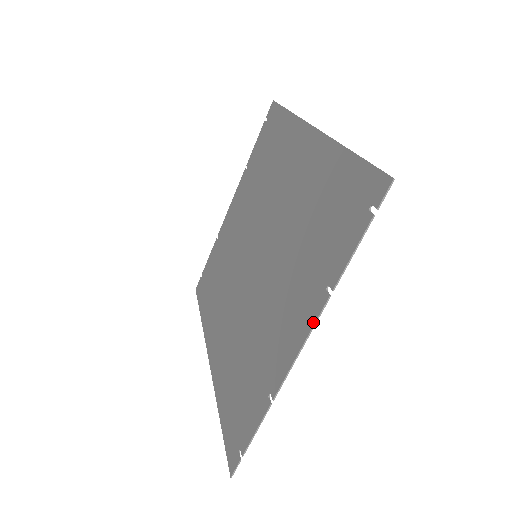
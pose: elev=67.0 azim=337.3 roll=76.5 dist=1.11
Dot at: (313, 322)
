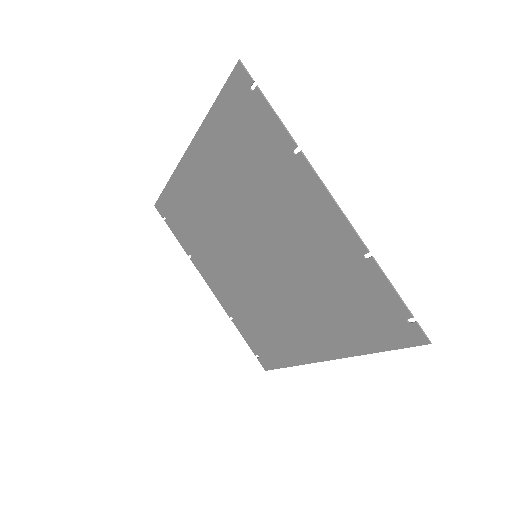
Dot at: (316, 177)
